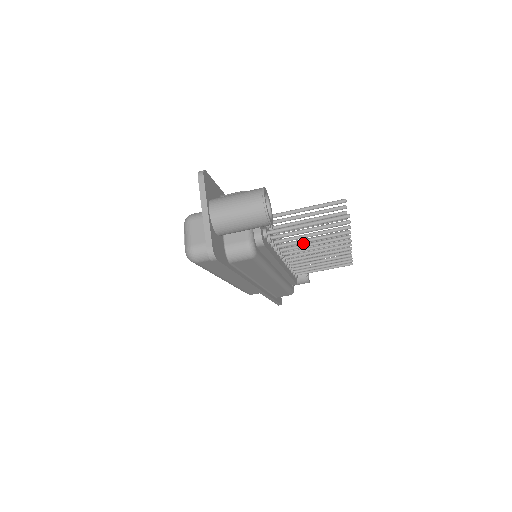
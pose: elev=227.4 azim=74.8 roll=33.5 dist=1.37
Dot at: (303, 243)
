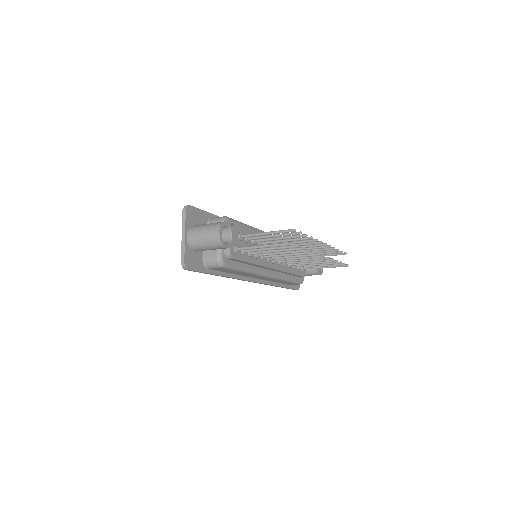
Dot at: occluded
